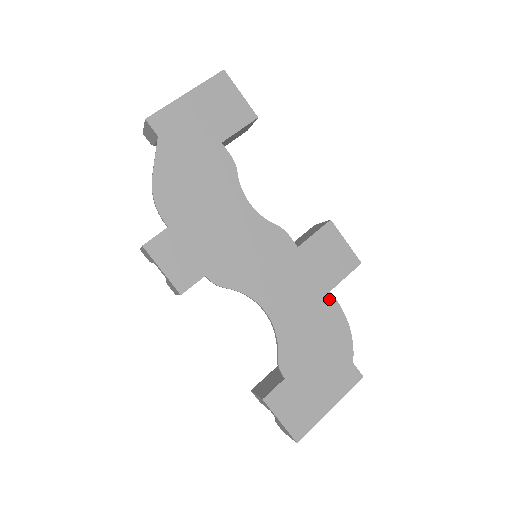
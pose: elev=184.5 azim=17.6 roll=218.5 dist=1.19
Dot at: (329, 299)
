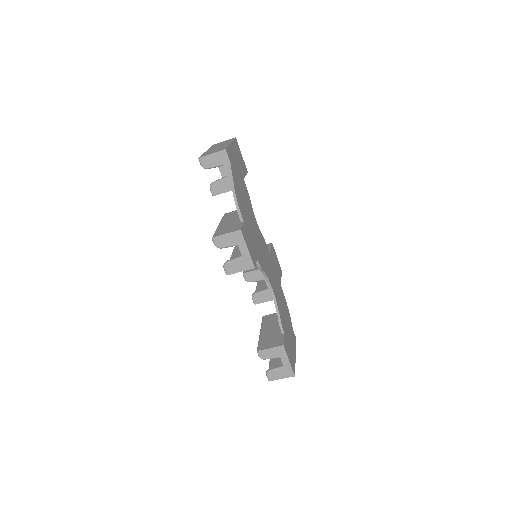
Dot at: (281, 289)
